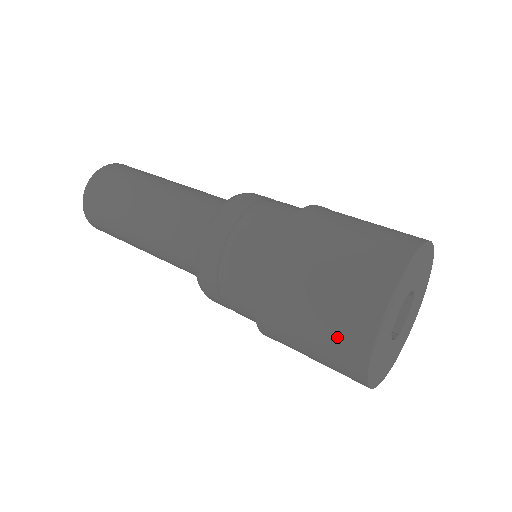
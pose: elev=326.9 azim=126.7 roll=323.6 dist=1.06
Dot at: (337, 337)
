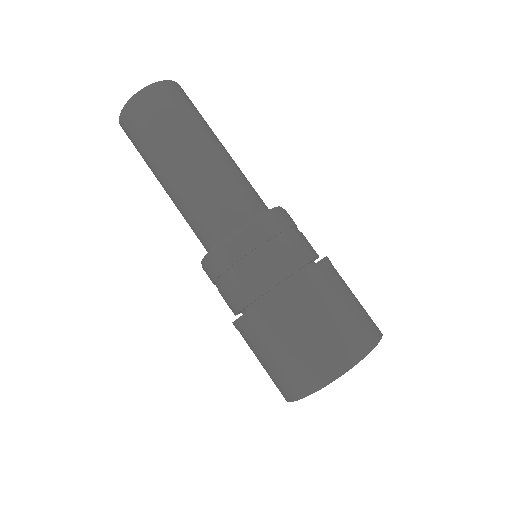
Dot at: (306, 364)
